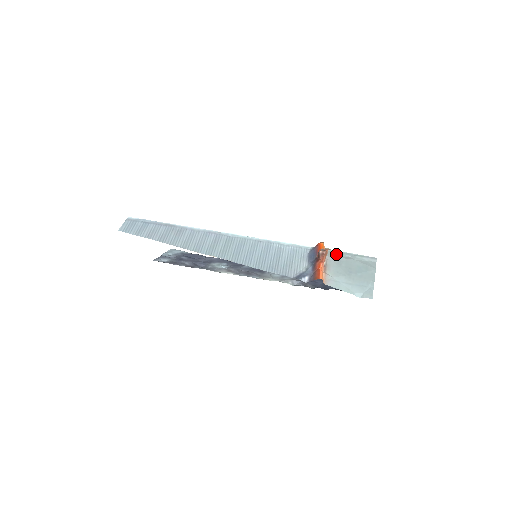
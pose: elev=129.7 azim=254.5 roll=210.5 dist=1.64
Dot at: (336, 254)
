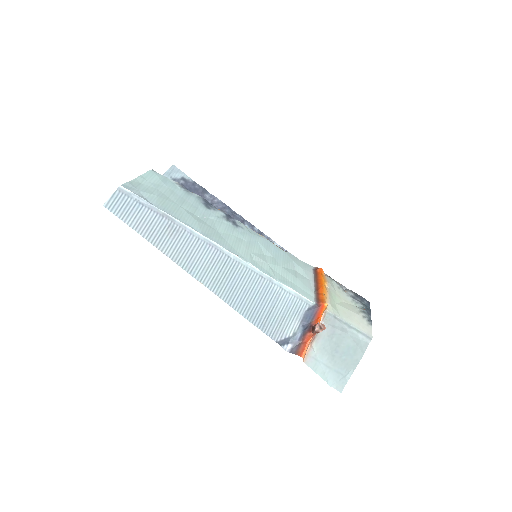
Dot at: (334, 321)
